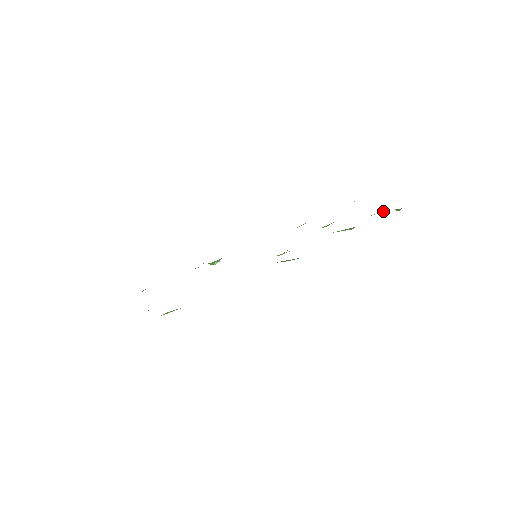
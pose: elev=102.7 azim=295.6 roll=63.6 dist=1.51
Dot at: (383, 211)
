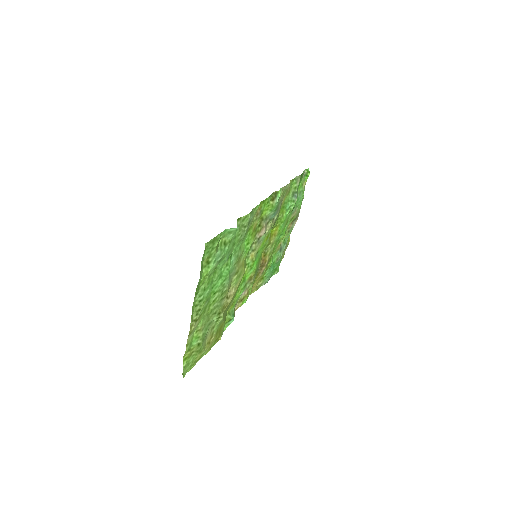
Dot at: occluded
